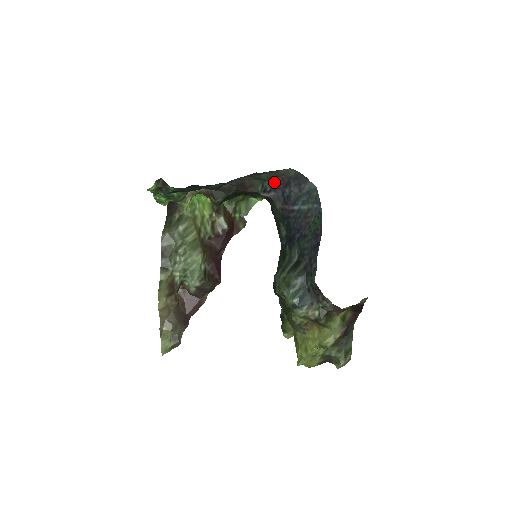
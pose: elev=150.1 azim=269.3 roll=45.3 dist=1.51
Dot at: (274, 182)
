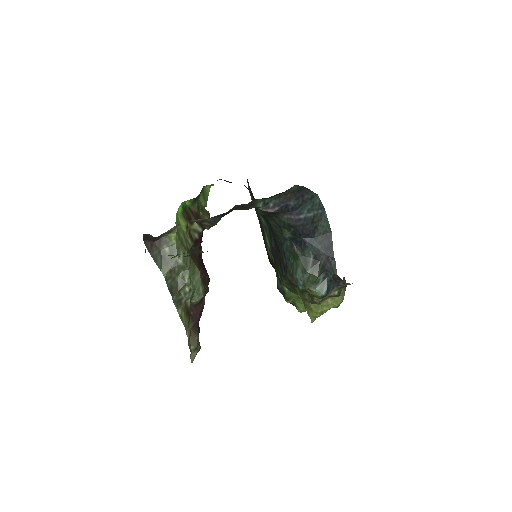
Dot at: (276, 198)
